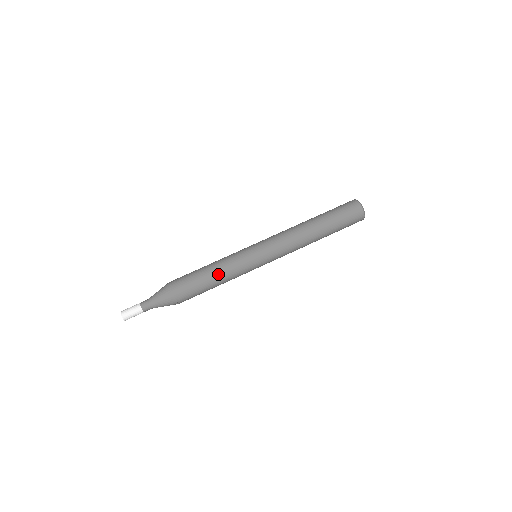
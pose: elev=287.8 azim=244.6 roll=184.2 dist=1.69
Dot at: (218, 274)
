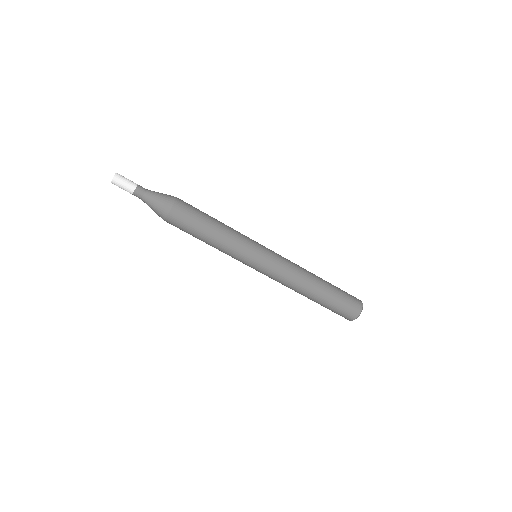
Dot at: (215, 240)
